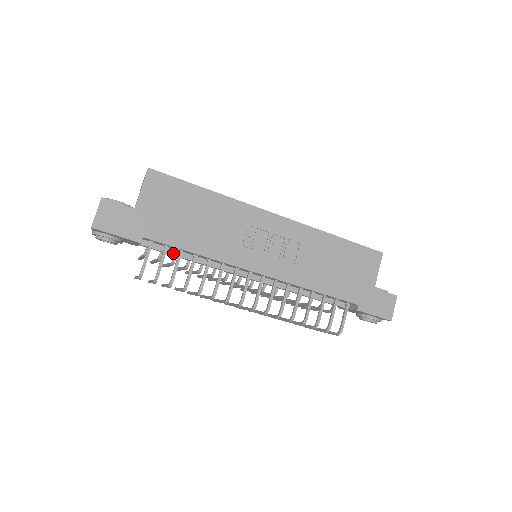
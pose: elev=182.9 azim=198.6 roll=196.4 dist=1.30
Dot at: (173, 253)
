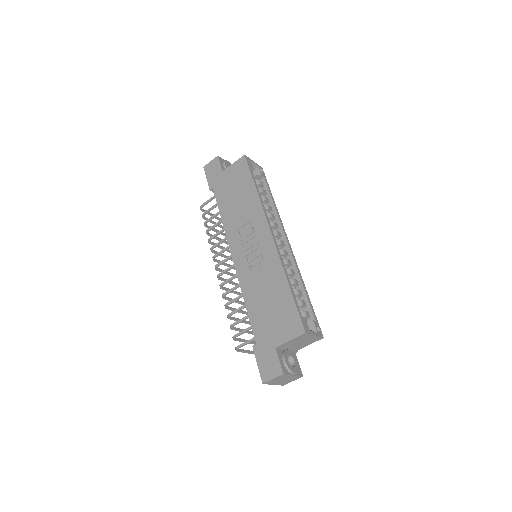
Dot at: occluded
